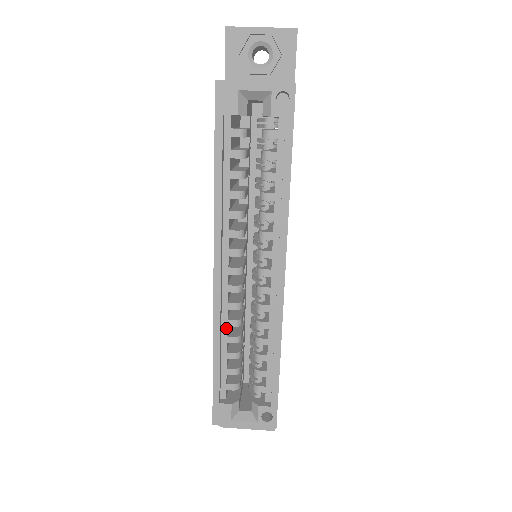
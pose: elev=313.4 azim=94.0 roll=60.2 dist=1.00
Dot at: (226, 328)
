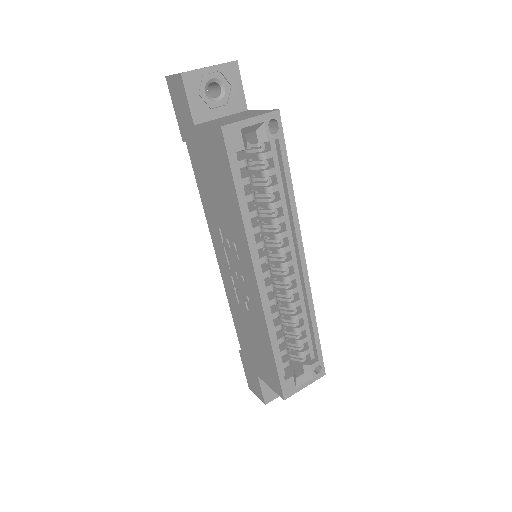
Dot at: (272, 321)
